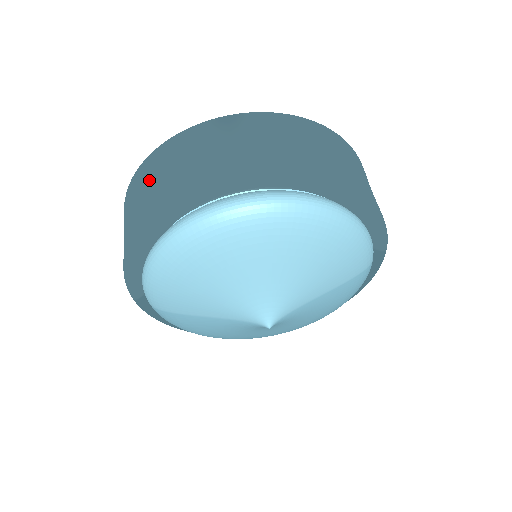
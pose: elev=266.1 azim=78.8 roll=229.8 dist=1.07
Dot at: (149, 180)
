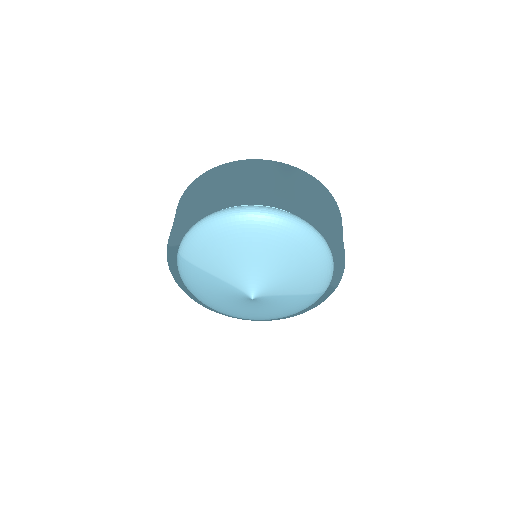
Dot at: (224, 176)
